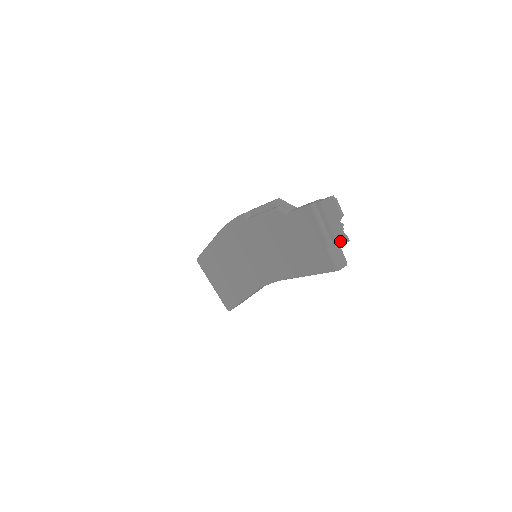
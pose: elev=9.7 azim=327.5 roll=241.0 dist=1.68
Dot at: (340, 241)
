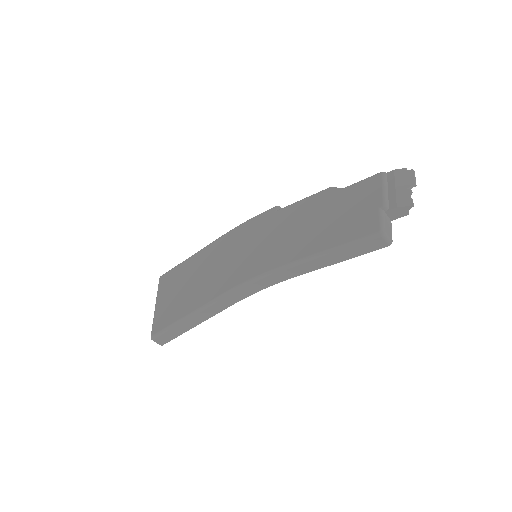
Dot at: (402, 204)
